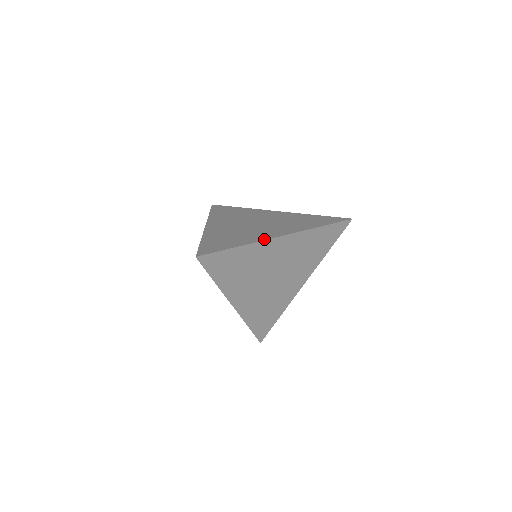
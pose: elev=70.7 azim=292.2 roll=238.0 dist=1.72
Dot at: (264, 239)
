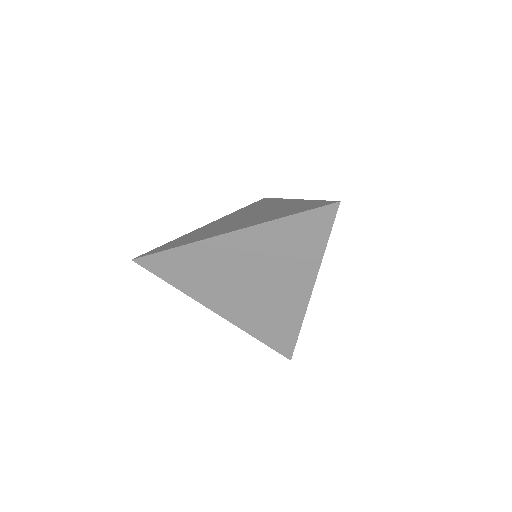
Dot at: (207, 237)
